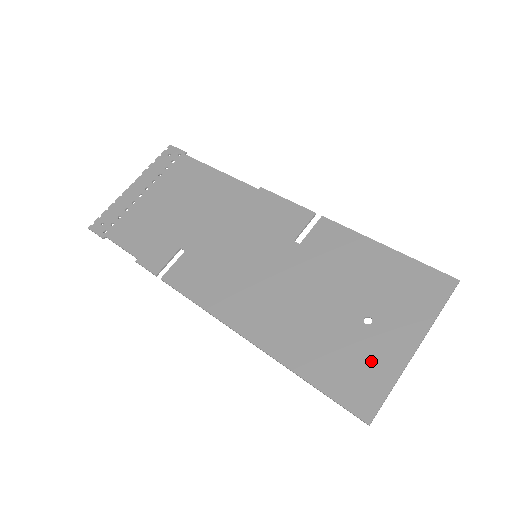
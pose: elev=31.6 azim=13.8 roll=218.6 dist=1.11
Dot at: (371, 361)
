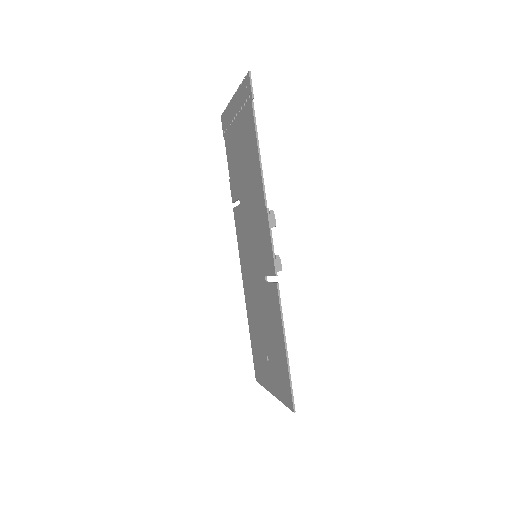
Dot at: (263, 370)
